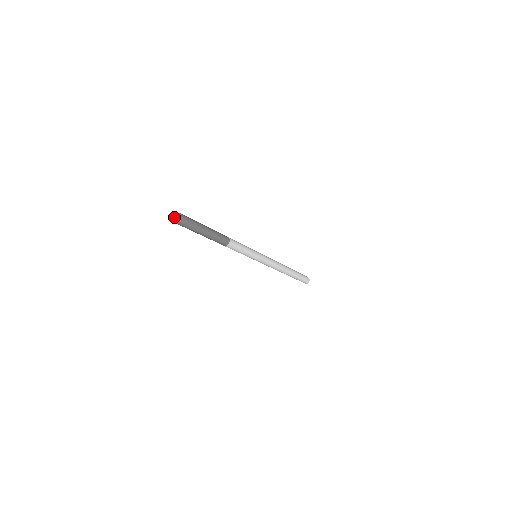
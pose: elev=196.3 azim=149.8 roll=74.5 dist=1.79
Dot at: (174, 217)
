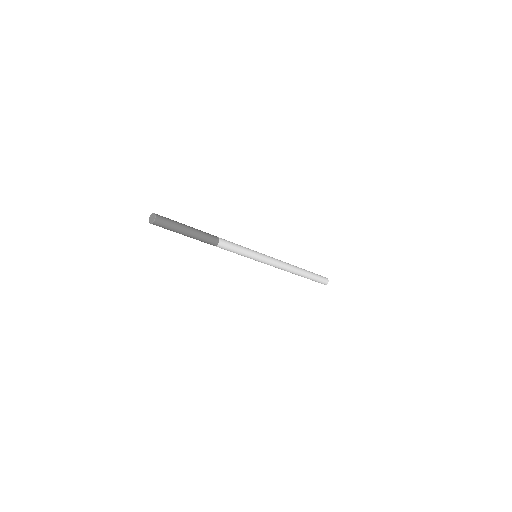
Dot at: (150, 220)
